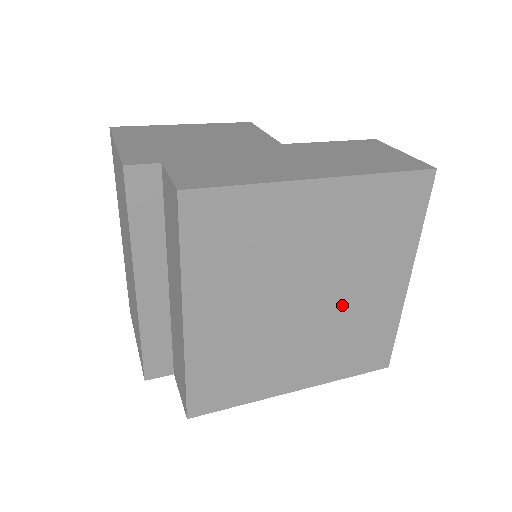
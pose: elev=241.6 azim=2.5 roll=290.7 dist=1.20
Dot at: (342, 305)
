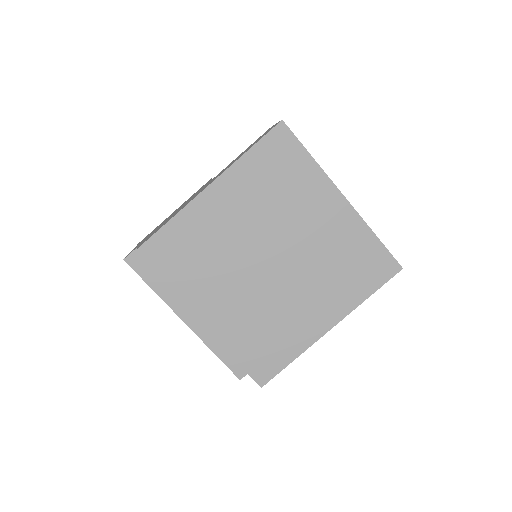
Dot at: (304, 249)
